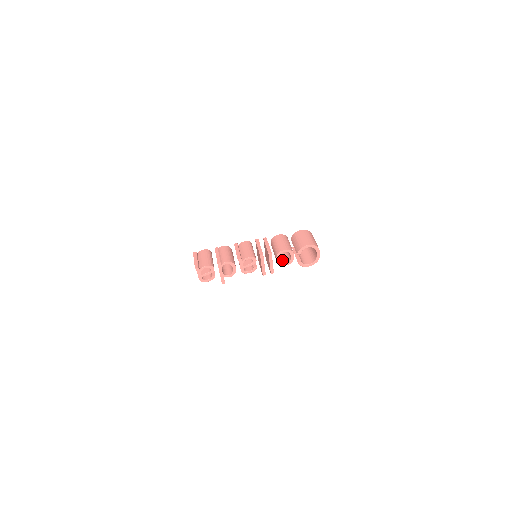
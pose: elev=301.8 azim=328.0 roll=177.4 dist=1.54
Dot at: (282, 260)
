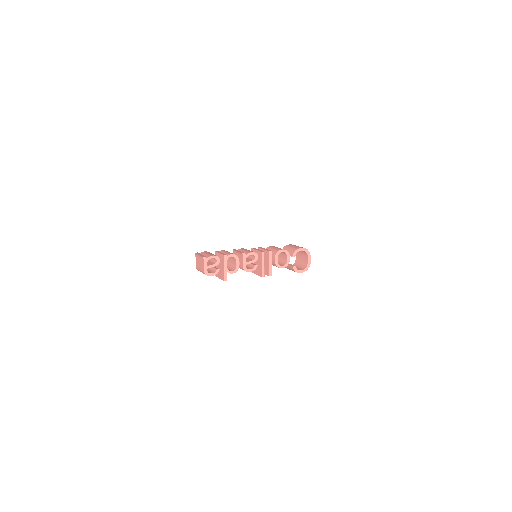
Dot at: occluded
